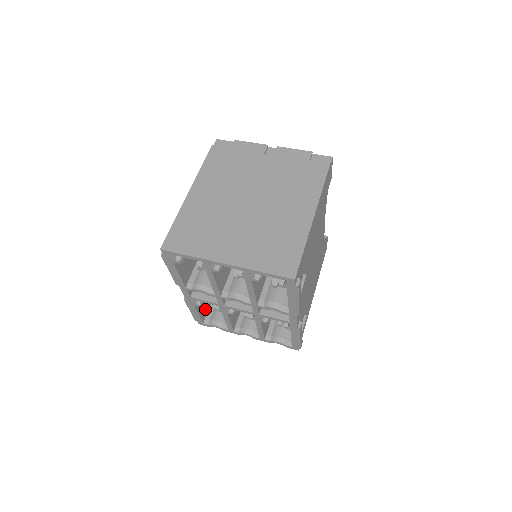
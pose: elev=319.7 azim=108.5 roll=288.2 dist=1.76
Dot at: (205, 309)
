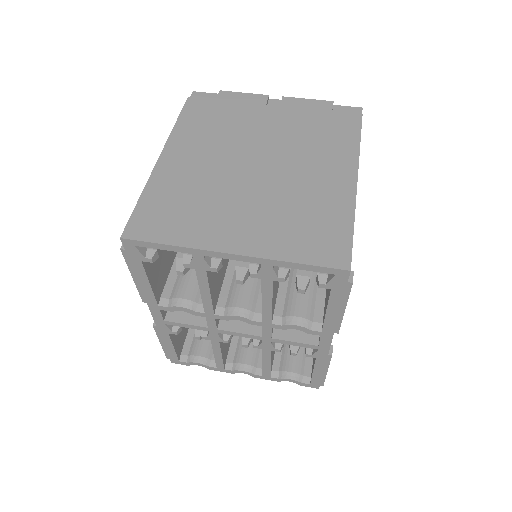
Dot at: (181, 340)
